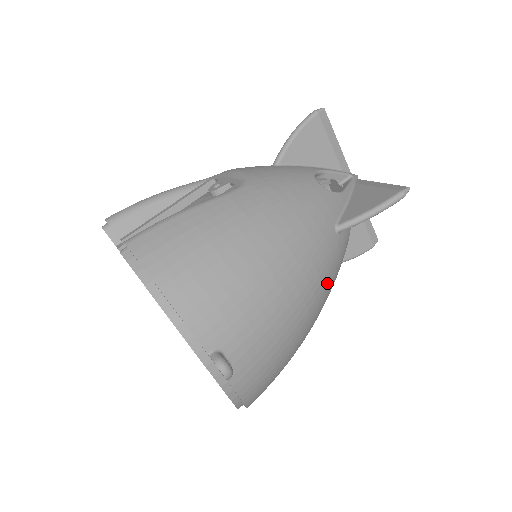
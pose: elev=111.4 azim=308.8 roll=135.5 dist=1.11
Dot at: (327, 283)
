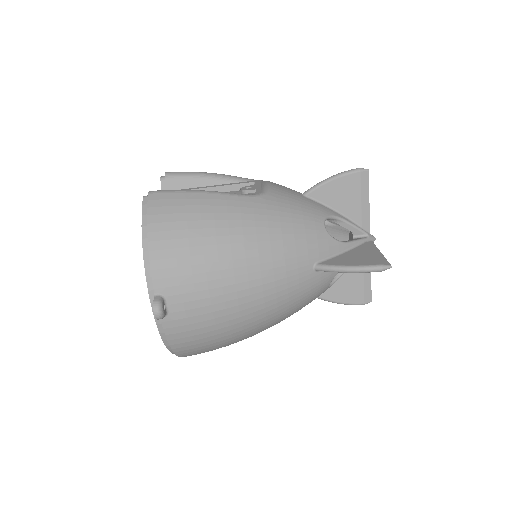
Dot at: (284, 302)
